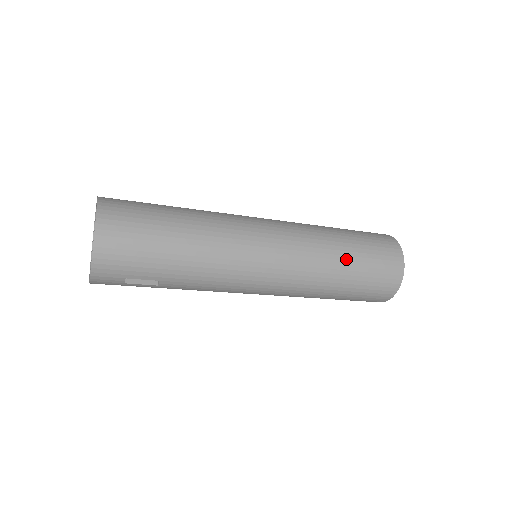
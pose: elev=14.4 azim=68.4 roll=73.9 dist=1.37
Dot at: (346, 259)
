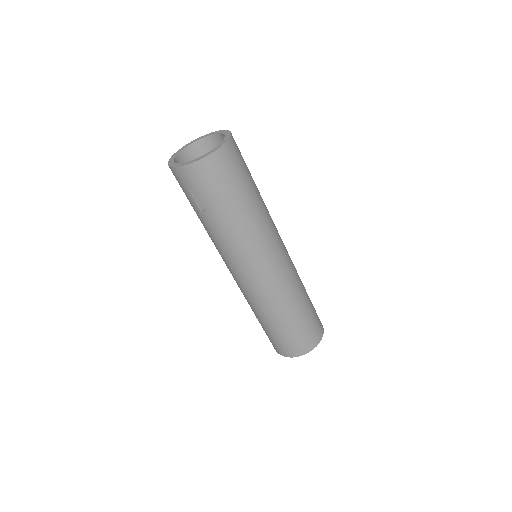
Dot at: (296, 312)
